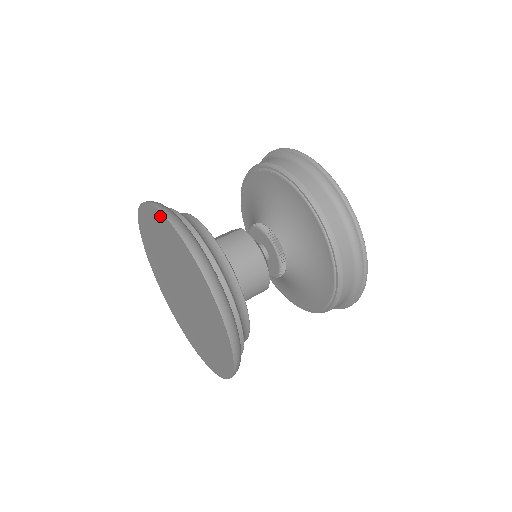
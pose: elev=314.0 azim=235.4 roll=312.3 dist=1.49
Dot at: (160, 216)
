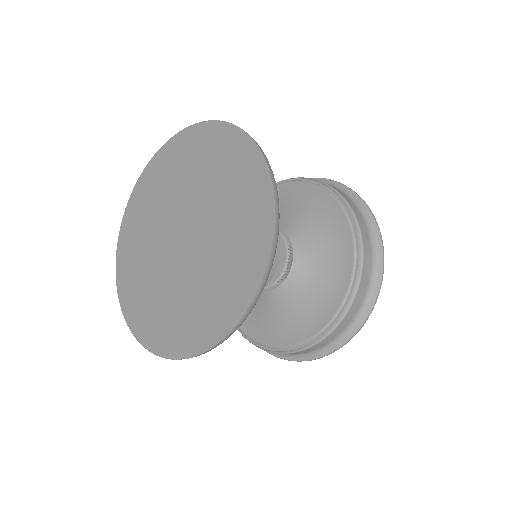
Dot at: (133, 197)
